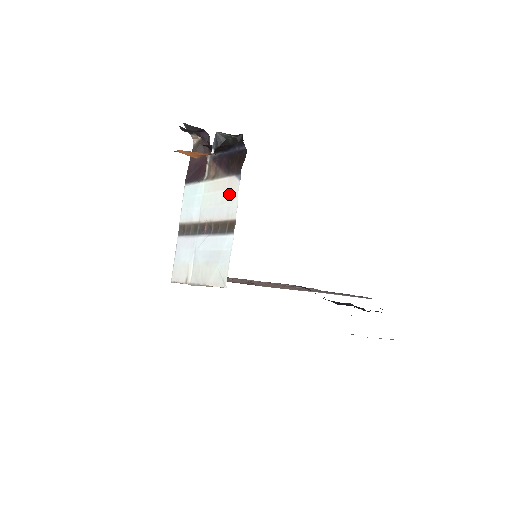
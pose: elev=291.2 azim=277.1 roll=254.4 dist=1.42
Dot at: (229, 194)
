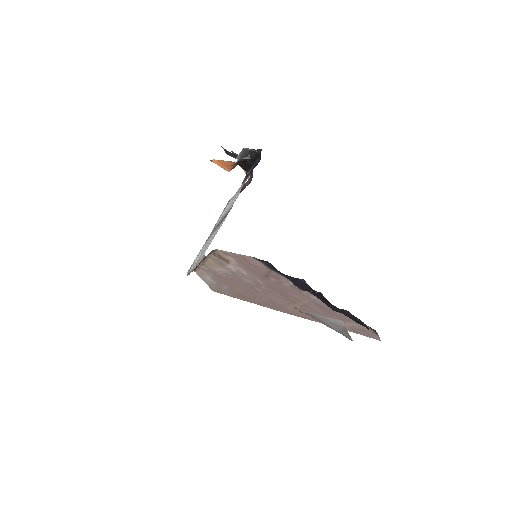
Dot at: occluded
